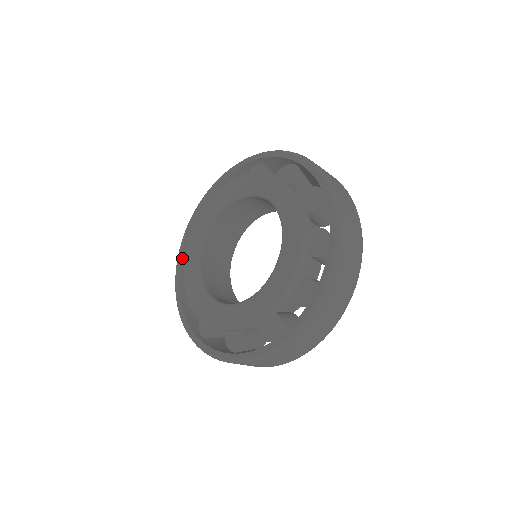
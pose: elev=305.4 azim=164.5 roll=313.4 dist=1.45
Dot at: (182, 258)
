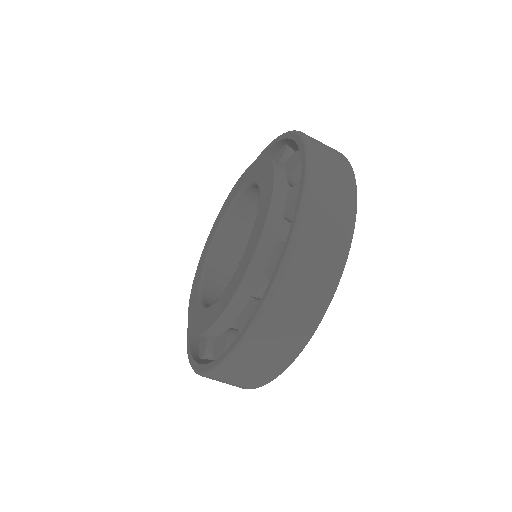
Dot at: occluded
